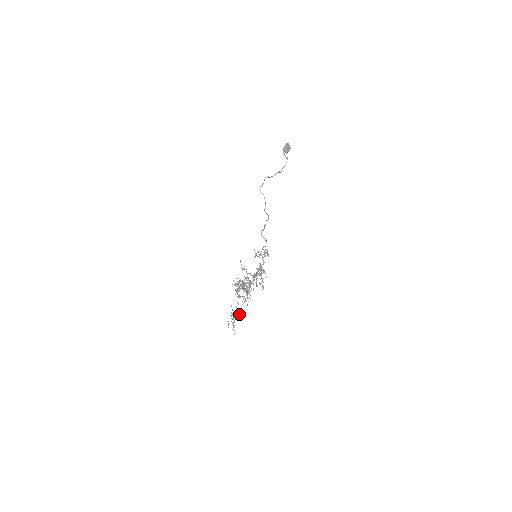
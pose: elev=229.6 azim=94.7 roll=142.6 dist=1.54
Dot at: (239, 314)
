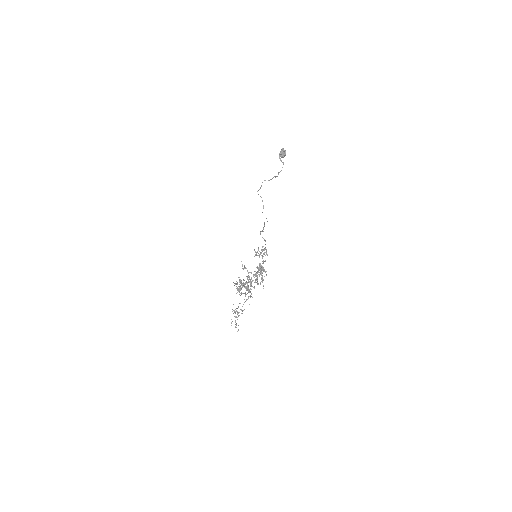
Dot at: occluded
